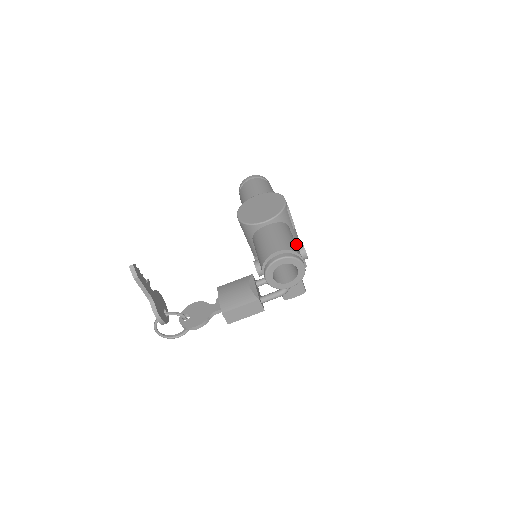
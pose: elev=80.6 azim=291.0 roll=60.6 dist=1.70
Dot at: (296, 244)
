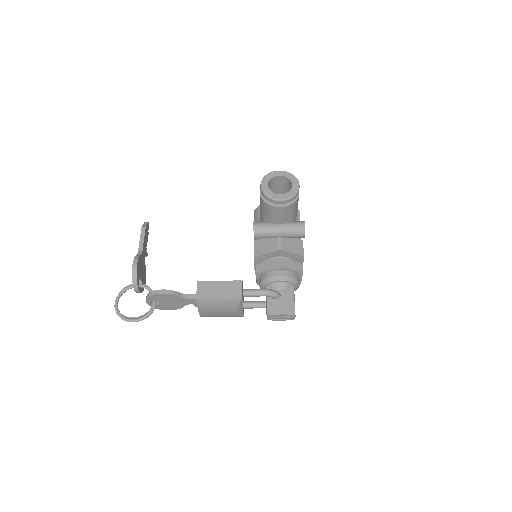
Dot at: occluded
